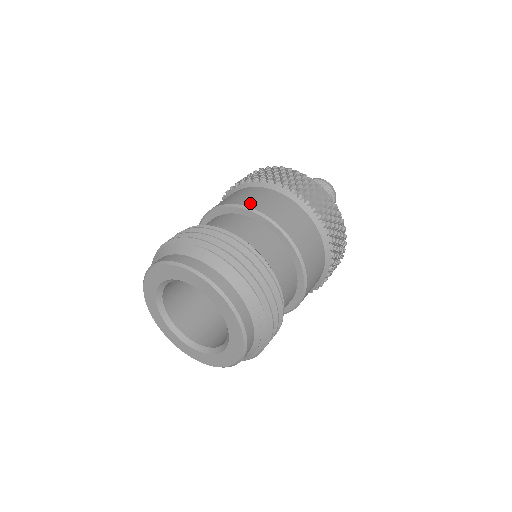
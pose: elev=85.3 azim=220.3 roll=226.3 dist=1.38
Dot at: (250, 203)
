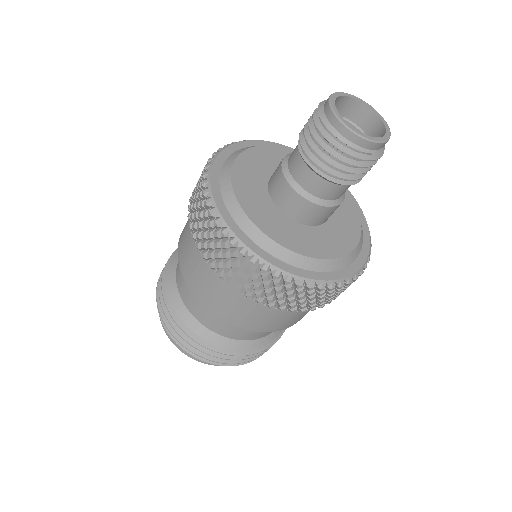
Dot at: (198, 294)
